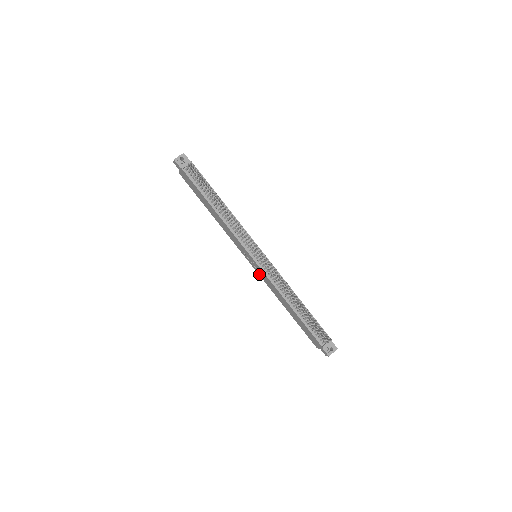
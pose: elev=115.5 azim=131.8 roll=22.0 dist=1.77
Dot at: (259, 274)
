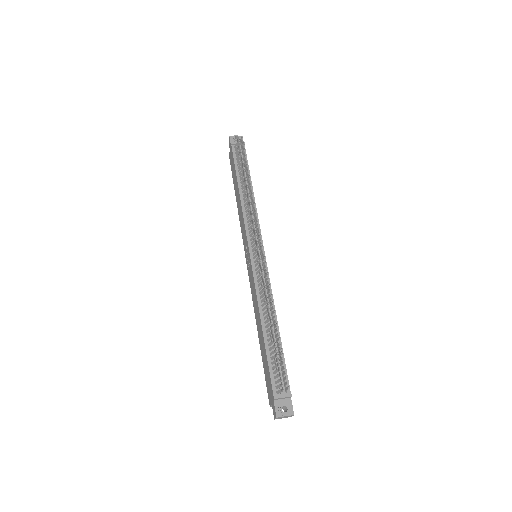
Dot at: (250, 281)
